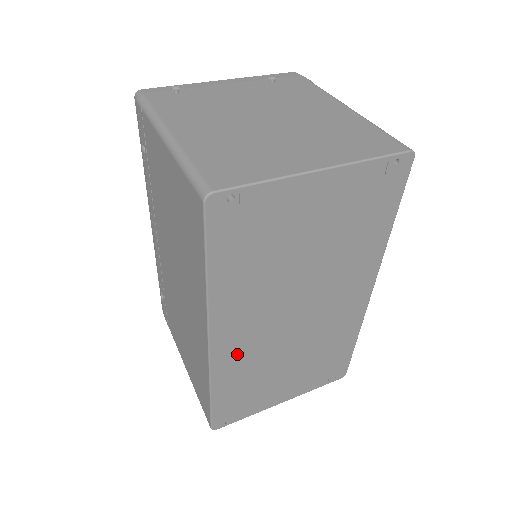
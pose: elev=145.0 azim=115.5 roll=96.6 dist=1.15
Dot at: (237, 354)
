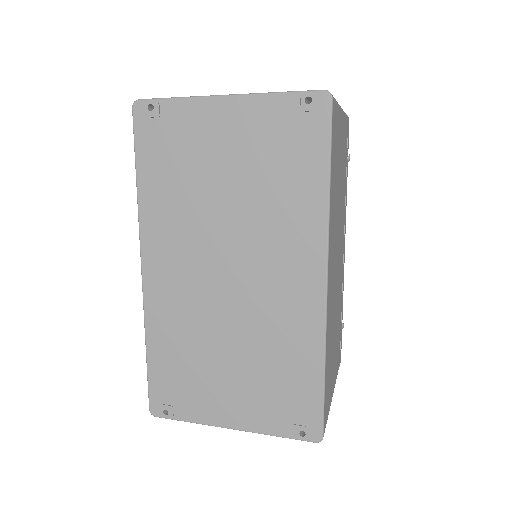
Dot at: (169, 300)
